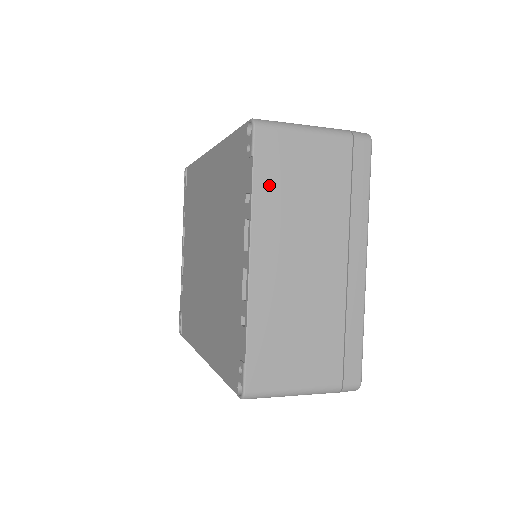
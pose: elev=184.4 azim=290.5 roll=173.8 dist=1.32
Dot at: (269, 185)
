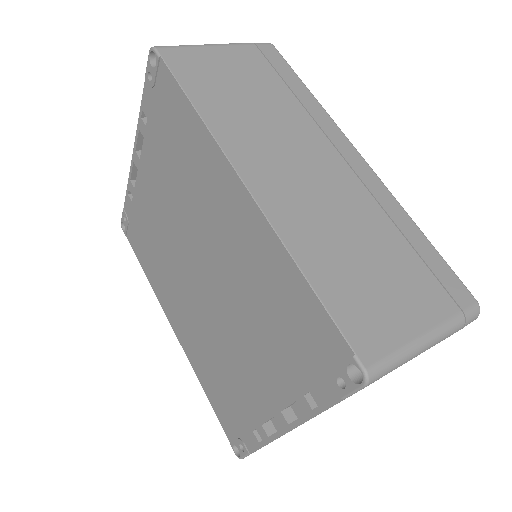
Dot at: occluded
